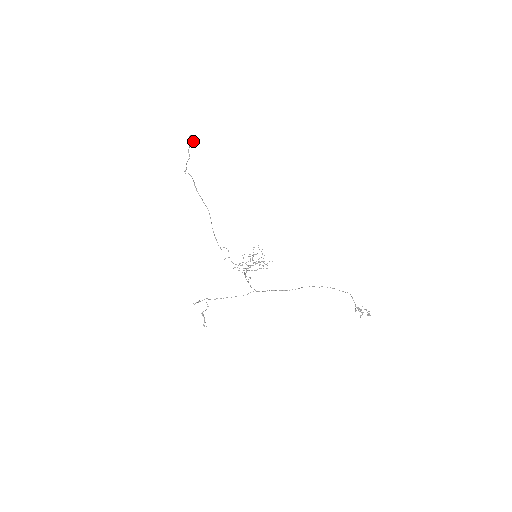
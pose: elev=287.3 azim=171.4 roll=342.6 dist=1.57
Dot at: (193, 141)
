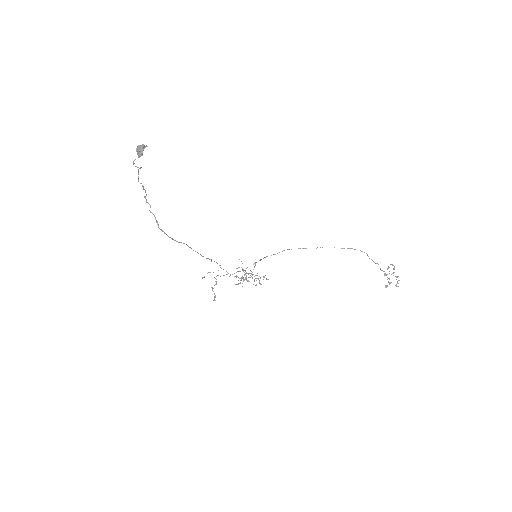
Dot at: (140, 167)
